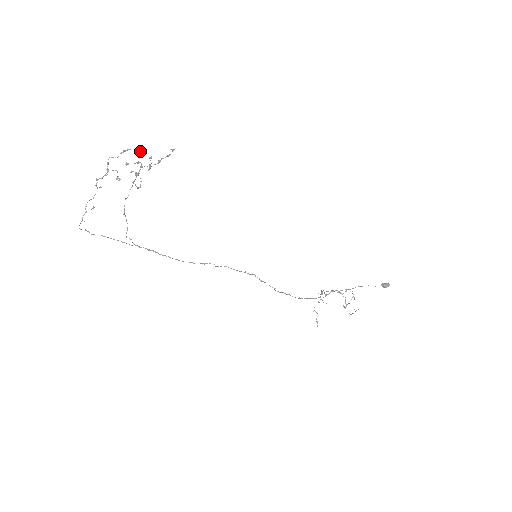
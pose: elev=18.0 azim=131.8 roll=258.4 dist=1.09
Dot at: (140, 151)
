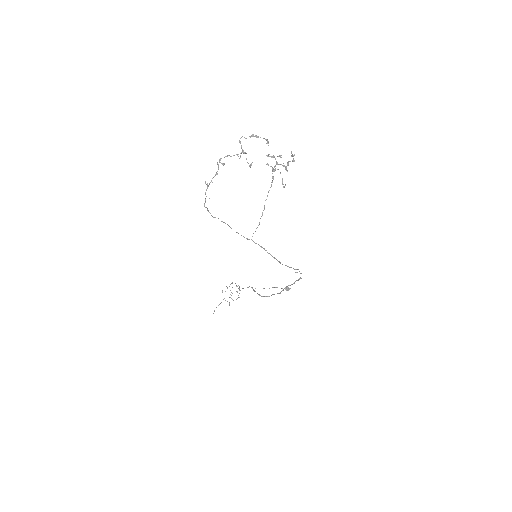
Dot at: (268, 143)
